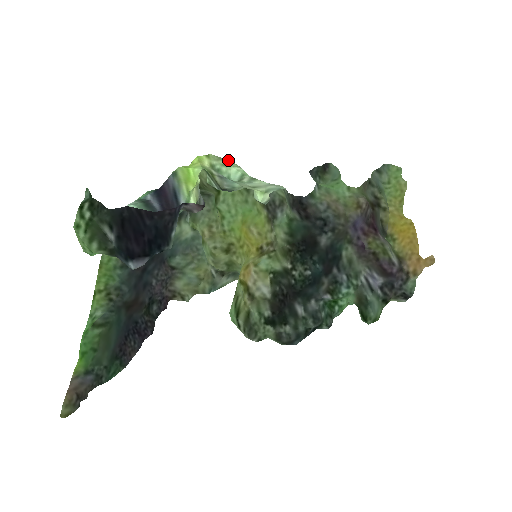
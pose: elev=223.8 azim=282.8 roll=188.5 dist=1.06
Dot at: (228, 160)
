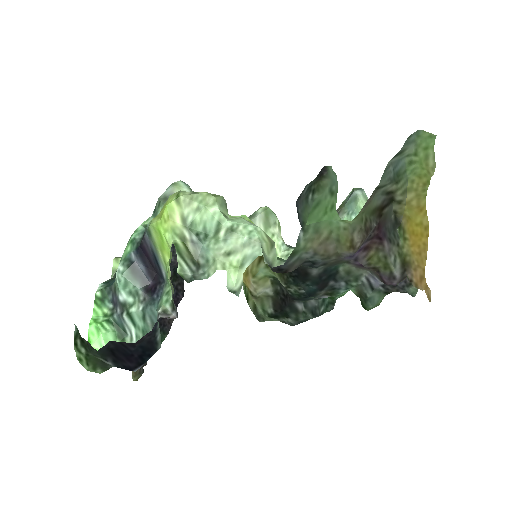
Dot at: (202, 193)
